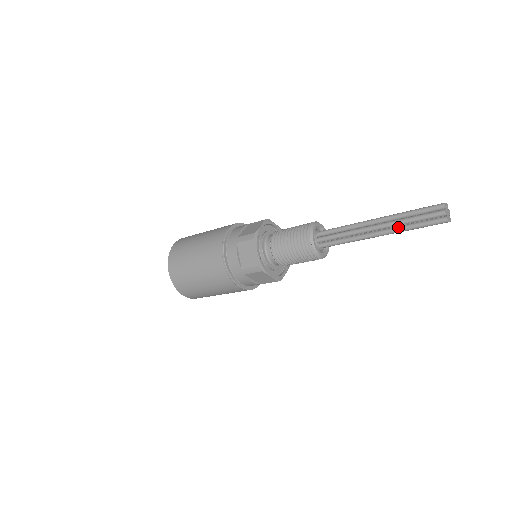
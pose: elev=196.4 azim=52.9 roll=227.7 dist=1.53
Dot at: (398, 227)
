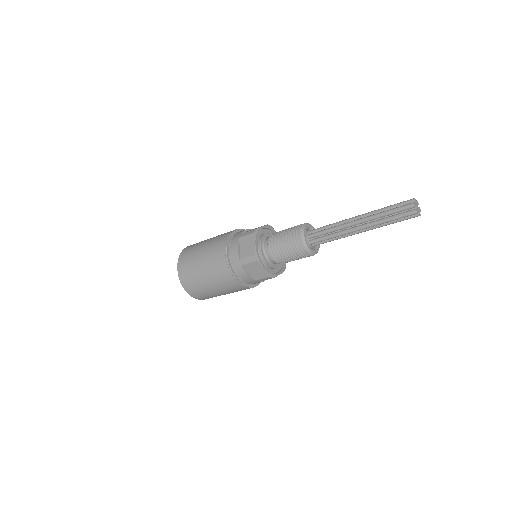
Dot at: (379, 225)
